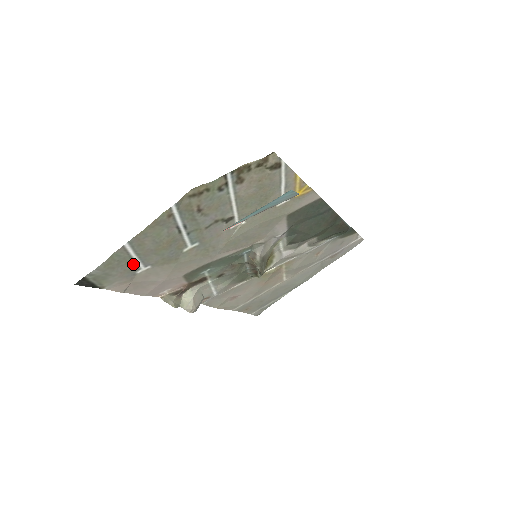
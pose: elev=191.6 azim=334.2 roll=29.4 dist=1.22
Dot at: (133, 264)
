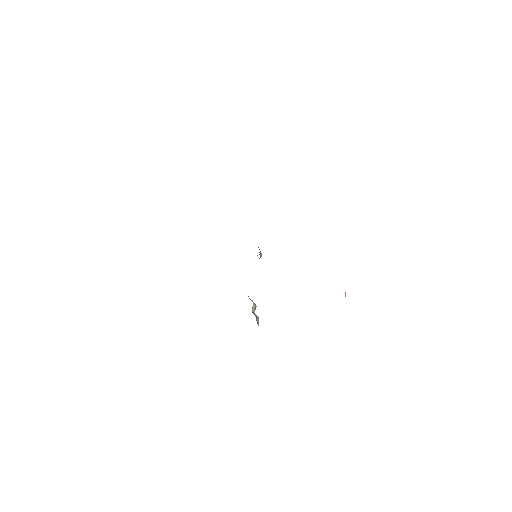
Dot at: occluded
